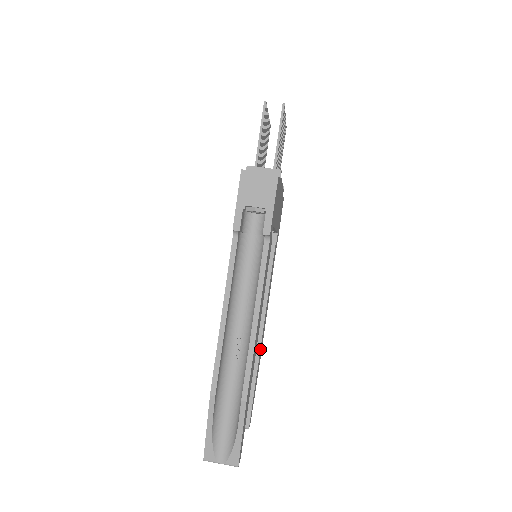
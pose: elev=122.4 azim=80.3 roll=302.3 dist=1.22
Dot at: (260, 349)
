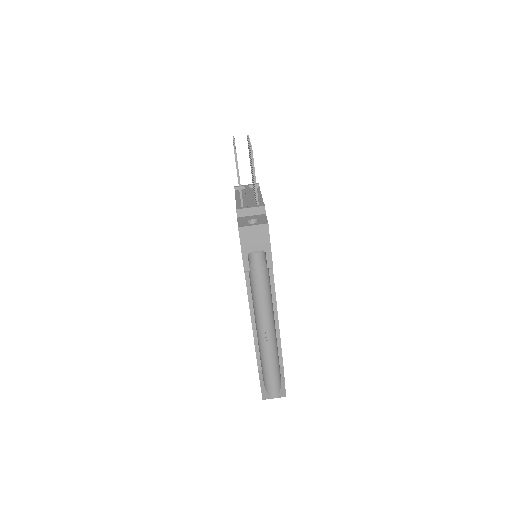
Dot at: occluded
